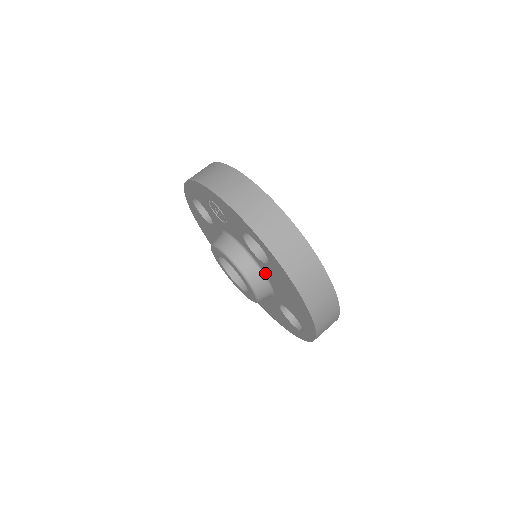
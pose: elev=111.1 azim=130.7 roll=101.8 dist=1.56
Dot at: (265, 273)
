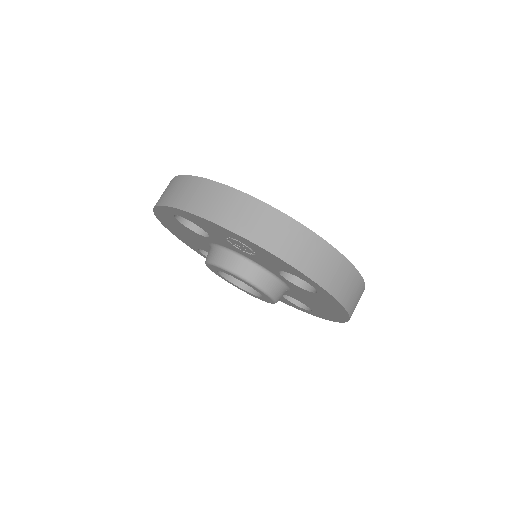
Dot at: (289, 287)
